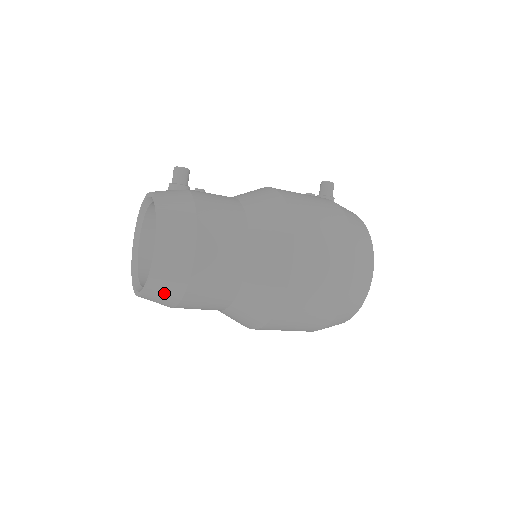
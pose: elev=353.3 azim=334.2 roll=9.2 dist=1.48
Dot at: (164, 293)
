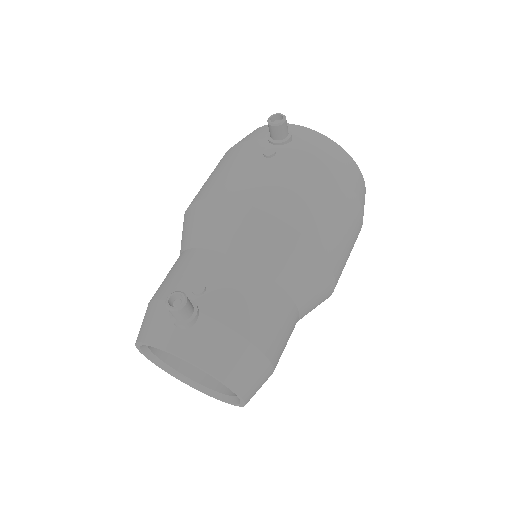
Dot at: occluded
